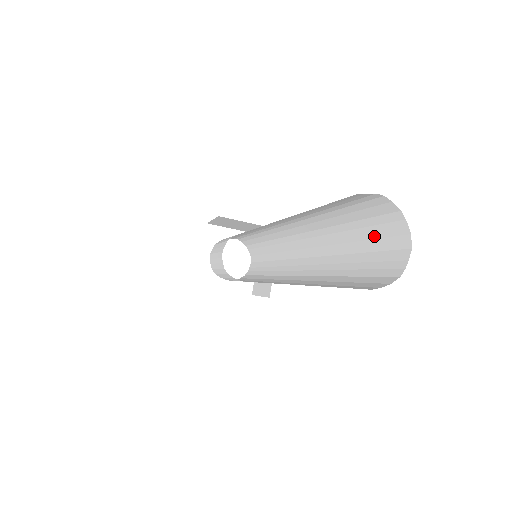
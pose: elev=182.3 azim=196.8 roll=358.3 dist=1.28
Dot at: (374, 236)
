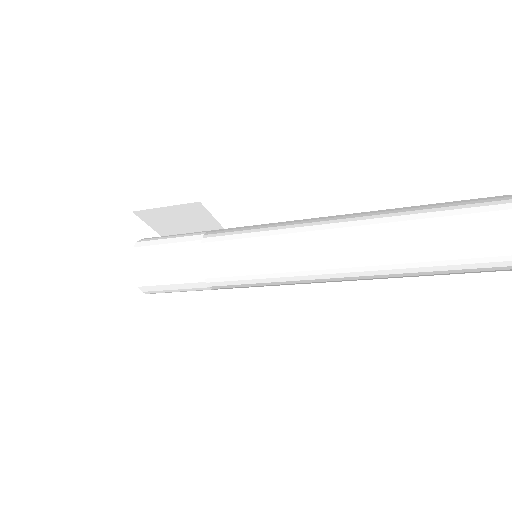
Dot at: (483, 237)
